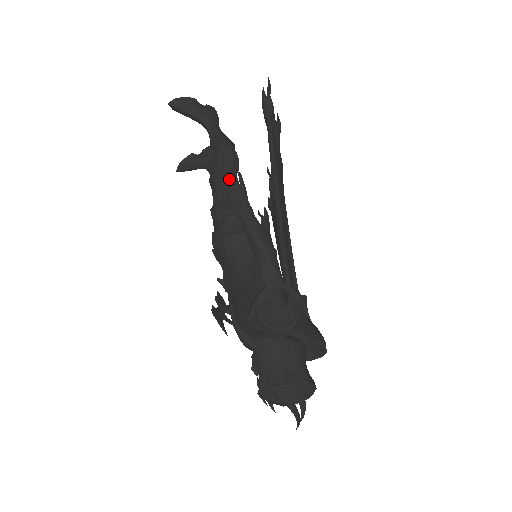
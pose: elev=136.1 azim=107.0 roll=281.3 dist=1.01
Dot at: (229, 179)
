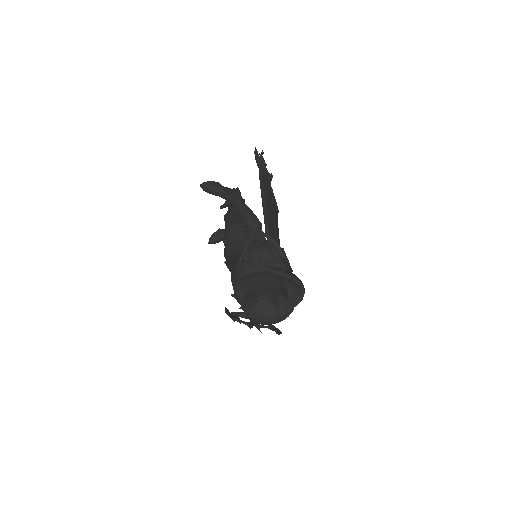
Dot at: (229, 189)
